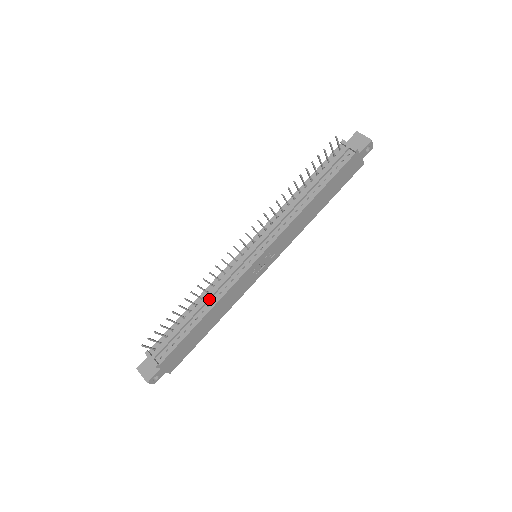
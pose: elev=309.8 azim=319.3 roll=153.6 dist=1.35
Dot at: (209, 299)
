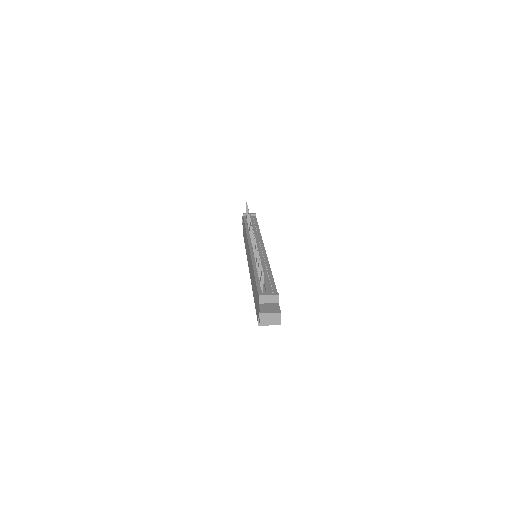
Dot at: (262, 264)
